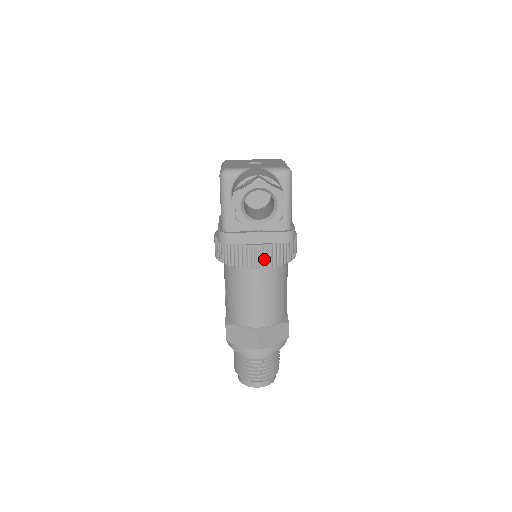
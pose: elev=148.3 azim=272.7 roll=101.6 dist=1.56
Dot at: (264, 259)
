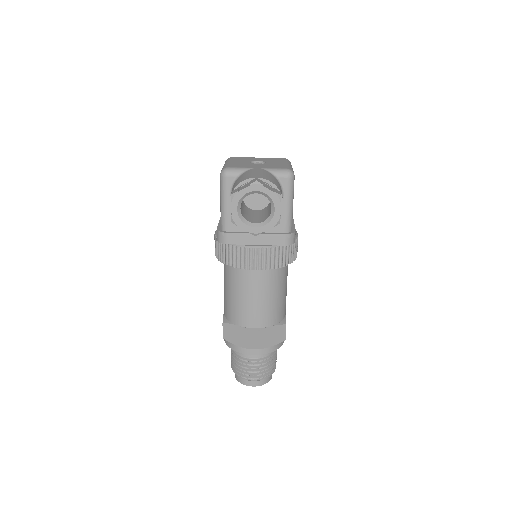
Dot at: (262, 261)
